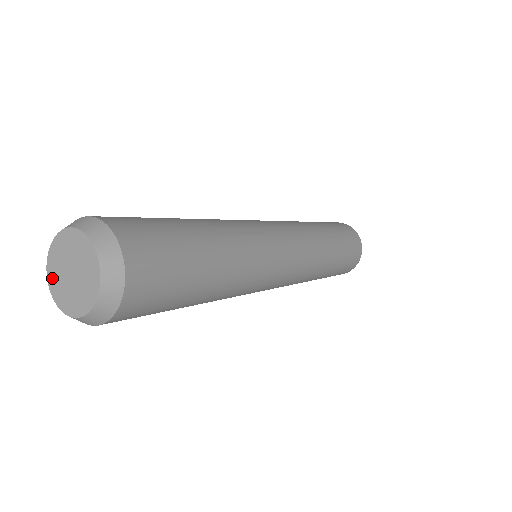
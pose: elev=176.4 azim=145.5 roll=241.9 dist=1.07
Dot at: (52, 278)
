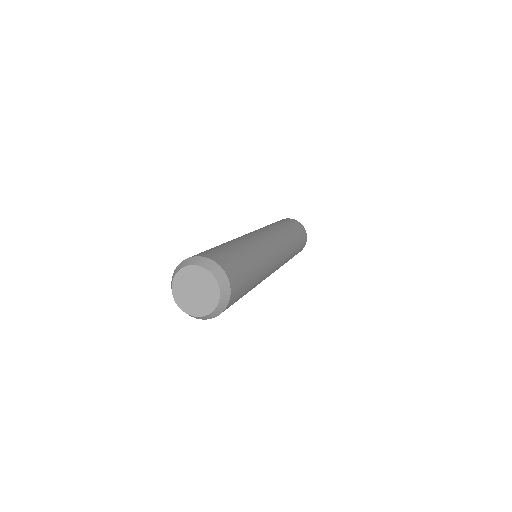
Dot at: (177, 293)
